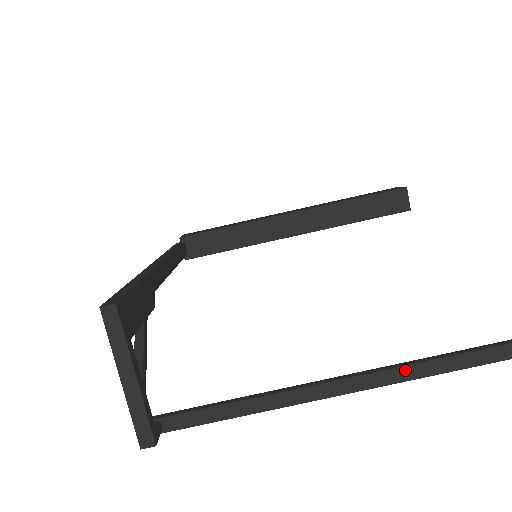
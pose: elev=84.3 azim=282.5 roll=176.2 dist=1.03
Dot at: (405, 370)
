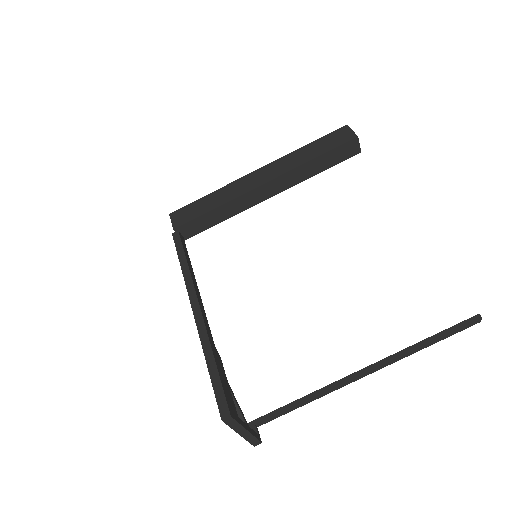
Dot at: (388, 362)
